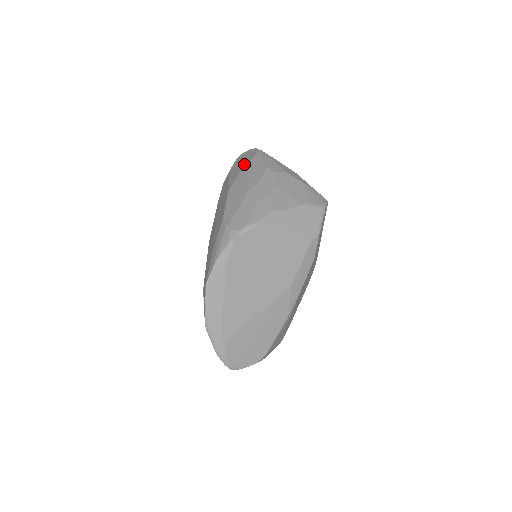
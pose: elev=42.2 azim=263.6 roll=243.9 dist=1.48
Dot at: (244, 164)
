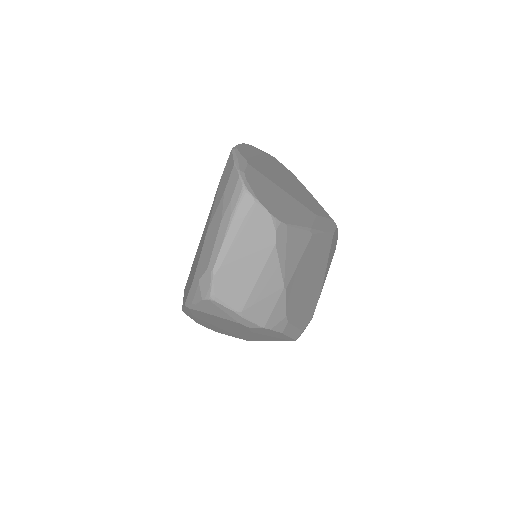
Dot at: occluded
